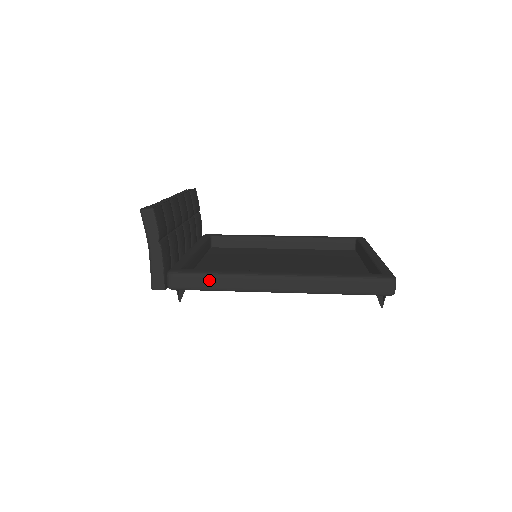
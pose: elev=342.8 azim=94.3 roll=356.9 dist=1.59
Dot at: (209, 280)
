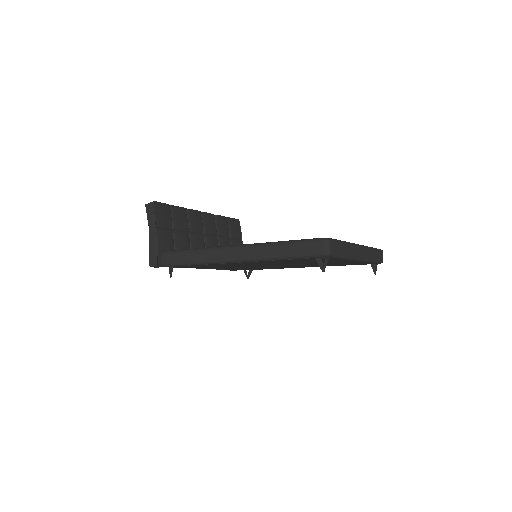
Dot at: (186, 255)
